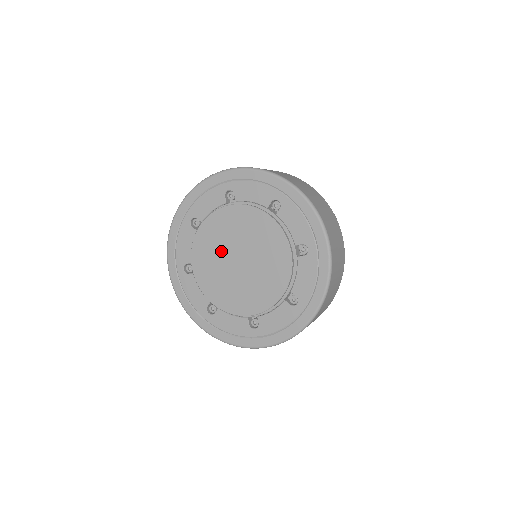
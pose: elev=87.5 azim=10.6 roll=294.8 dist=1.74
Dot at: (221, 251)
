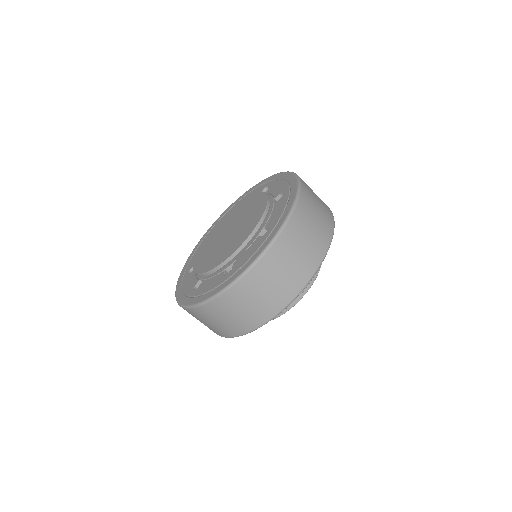
Dot at: (228, 224)
